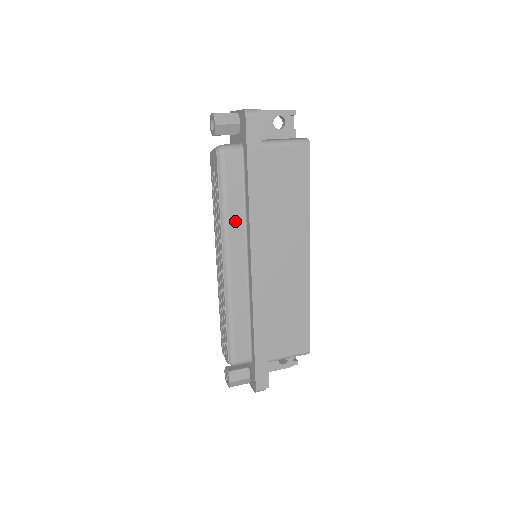
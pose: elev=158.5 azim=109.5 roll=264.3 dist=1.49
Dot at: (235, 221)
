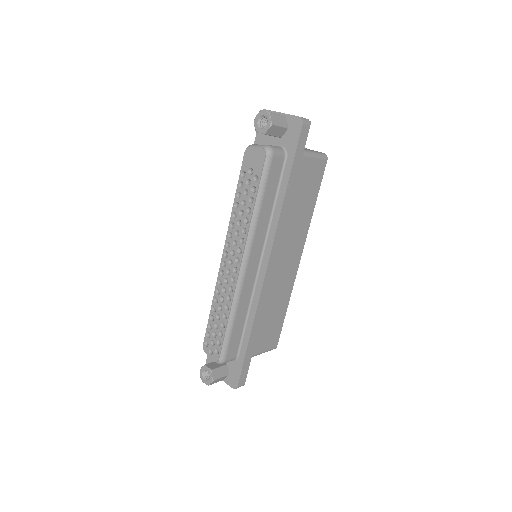
Dot at: (262, 223)
